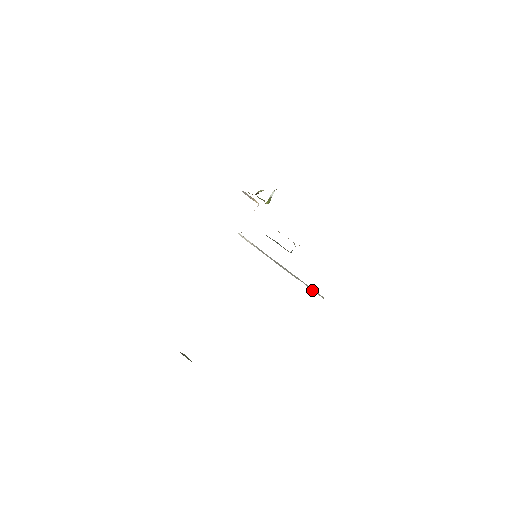
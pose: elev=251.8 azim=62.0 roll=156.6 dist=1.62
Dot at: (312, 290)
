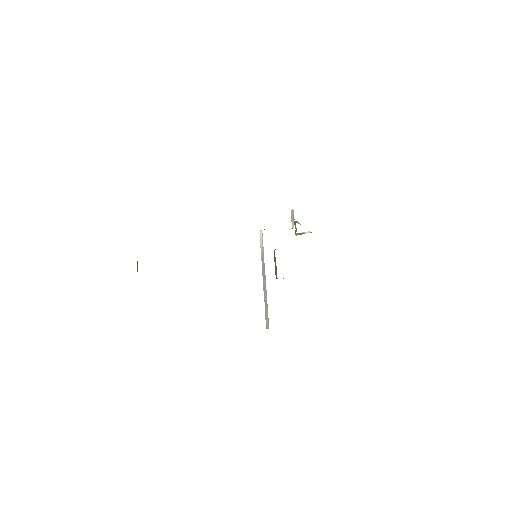
Dot at: (265, 315)
